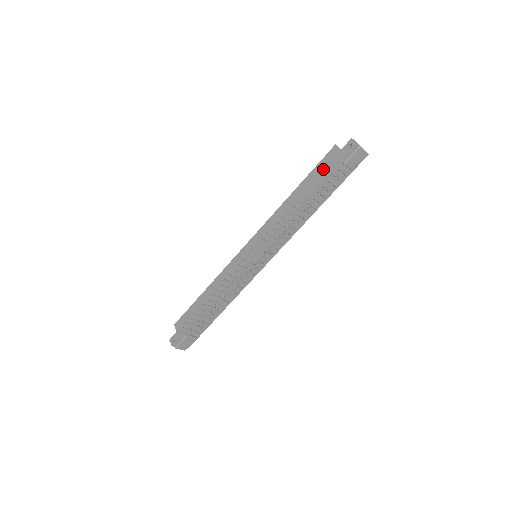
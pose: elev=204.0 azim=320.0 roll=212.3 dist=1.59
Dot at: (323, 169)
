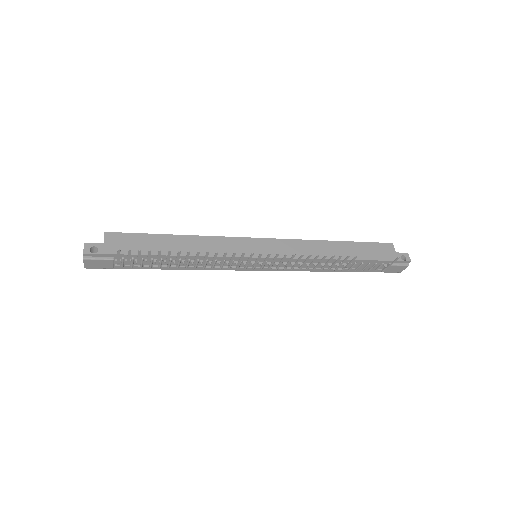
Dot at: (374, 251)
